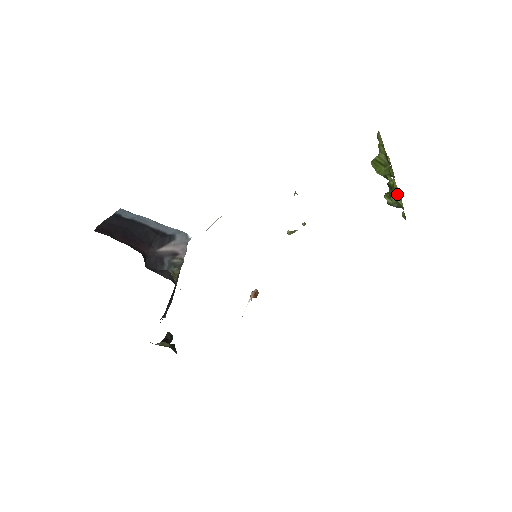
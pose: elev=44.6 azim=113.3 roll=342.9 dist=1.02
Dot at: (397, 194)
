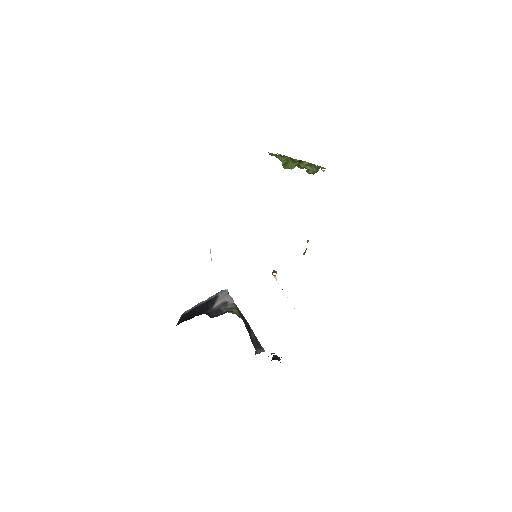
Dot at: (300, 162)
